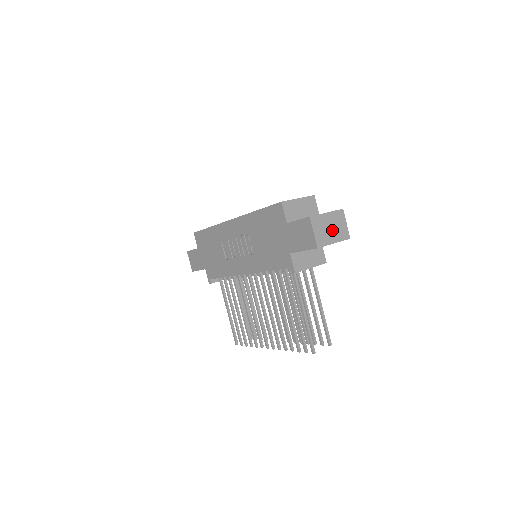
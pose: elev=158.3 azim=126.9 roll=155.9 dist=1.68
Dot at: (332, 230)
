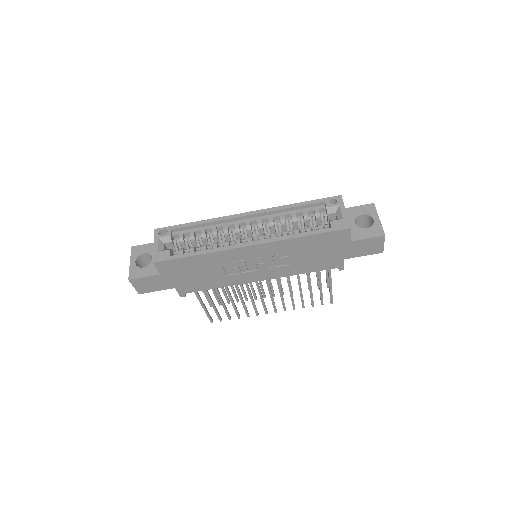
Dot at: occluded
